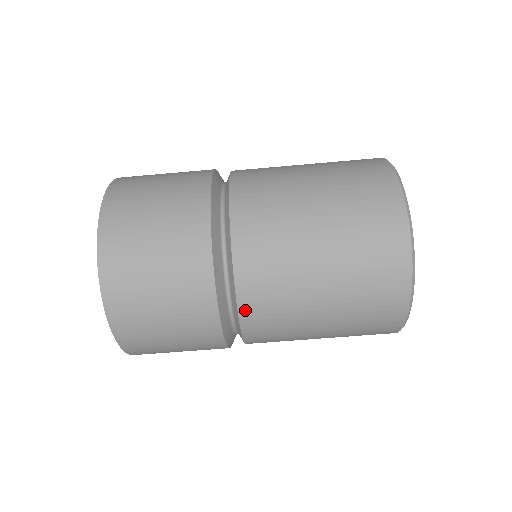
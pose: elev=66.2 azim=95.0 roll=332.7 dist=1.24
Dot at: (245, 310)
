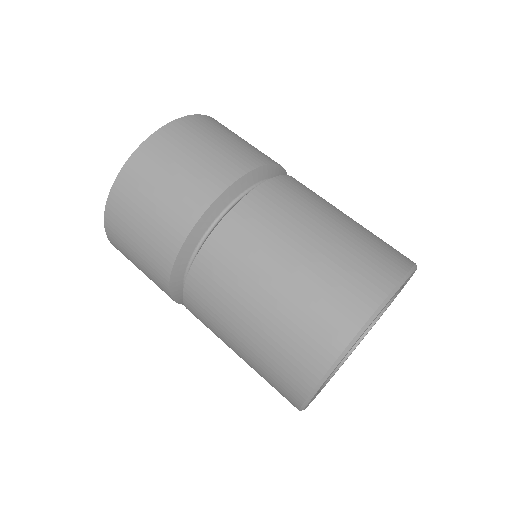
Dot at: (189, 290)
